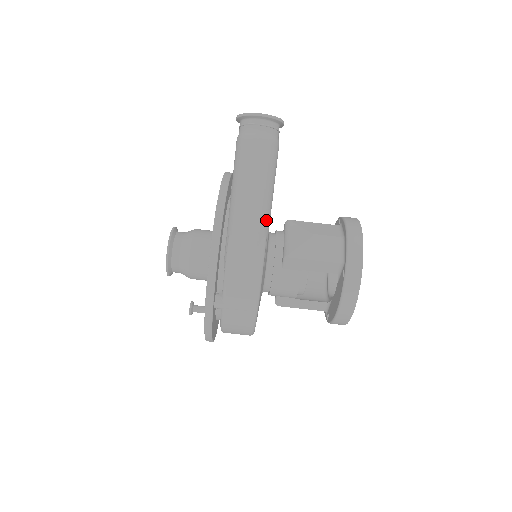
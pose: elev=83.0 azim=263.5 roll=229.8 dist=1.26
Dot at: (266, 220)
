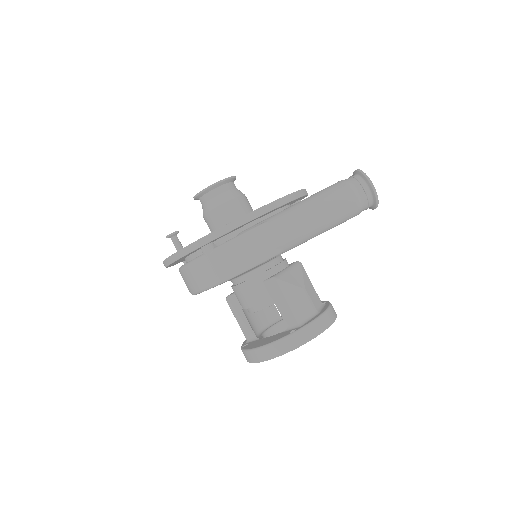
Dot at: (297, 242)
